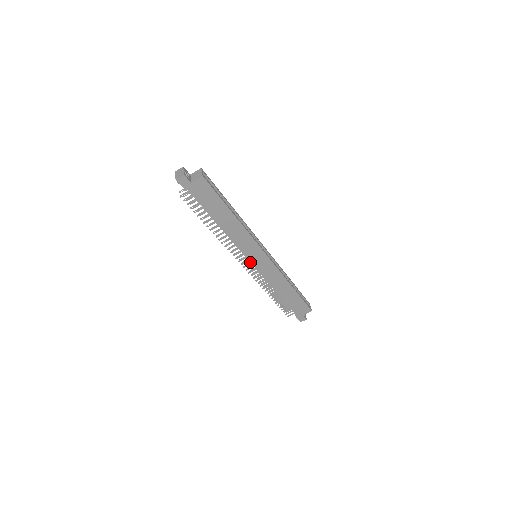
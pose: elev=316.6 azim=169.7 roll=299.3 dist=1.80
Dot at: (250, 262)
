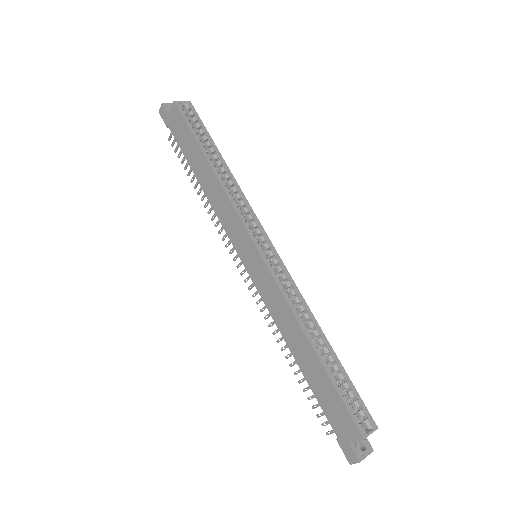
Dot at: (242, 261)
